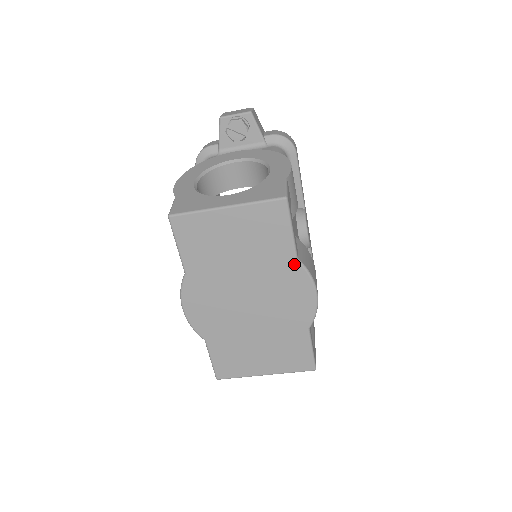
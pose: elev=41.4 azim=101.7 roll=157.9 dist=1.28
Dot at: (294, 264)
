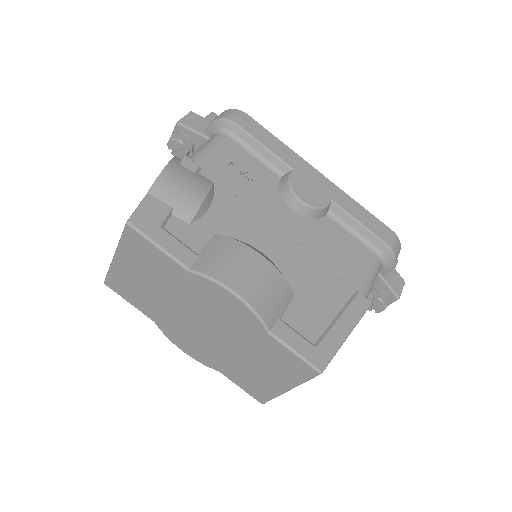
Dot at: (191, 276)
